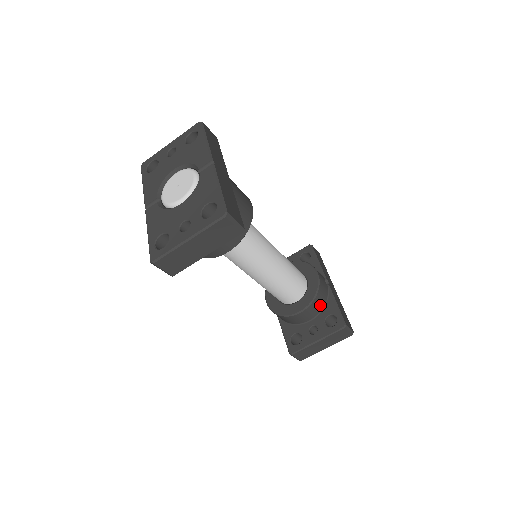
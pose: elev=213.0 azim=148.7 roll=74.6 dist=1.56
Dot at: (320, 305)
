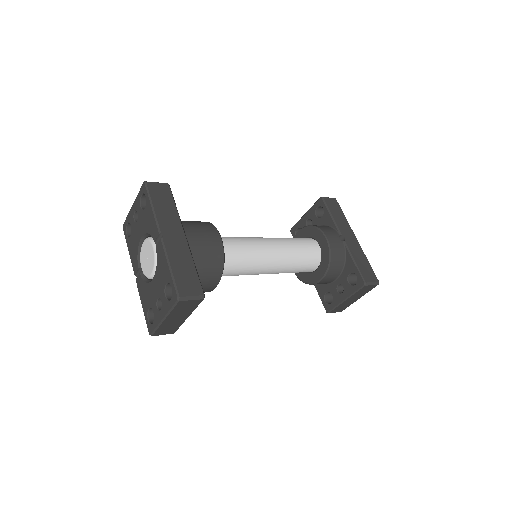
Dot at: (339, 266)
